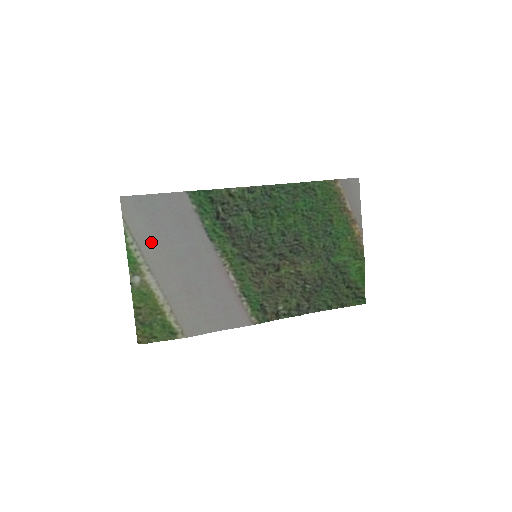
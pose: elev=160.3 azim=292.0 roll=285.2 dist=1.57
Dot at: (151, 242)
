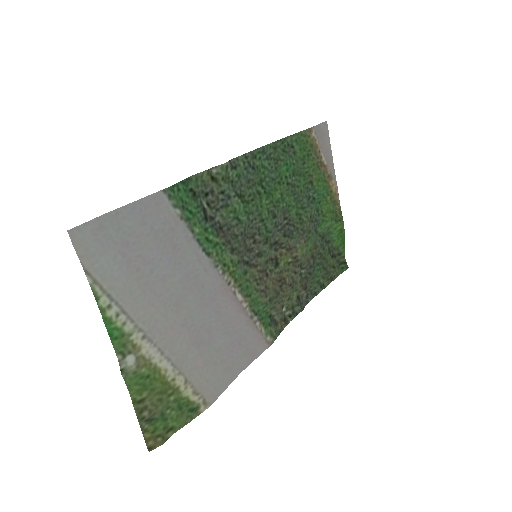
Dot at: (135, 291)
